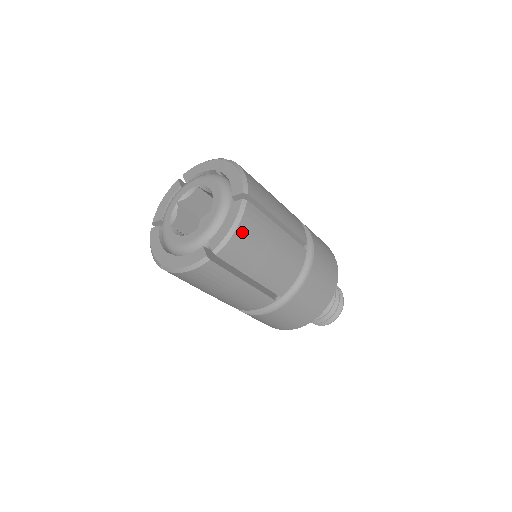
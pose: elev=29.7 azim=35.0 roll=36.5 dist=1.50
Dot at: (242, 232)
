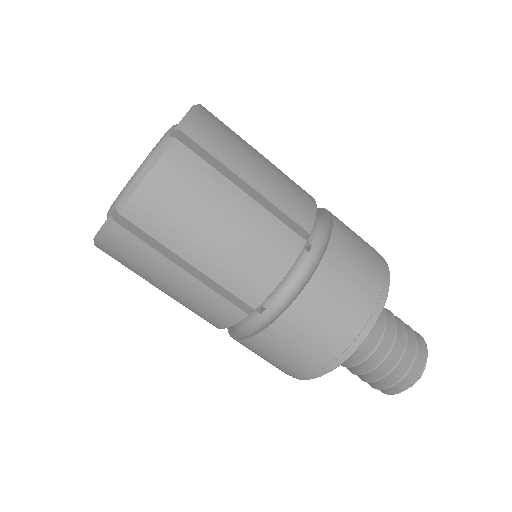
Dot at: (206, 117)
